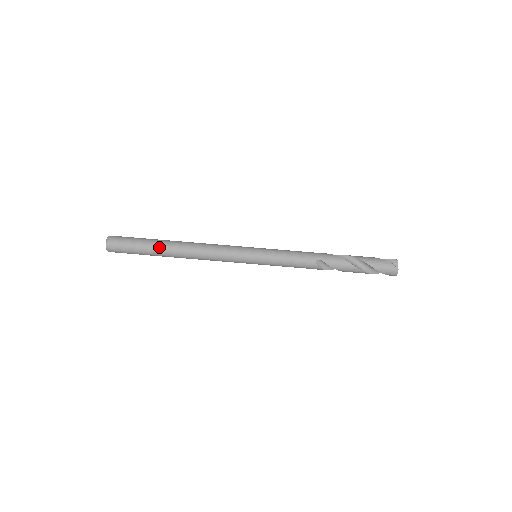
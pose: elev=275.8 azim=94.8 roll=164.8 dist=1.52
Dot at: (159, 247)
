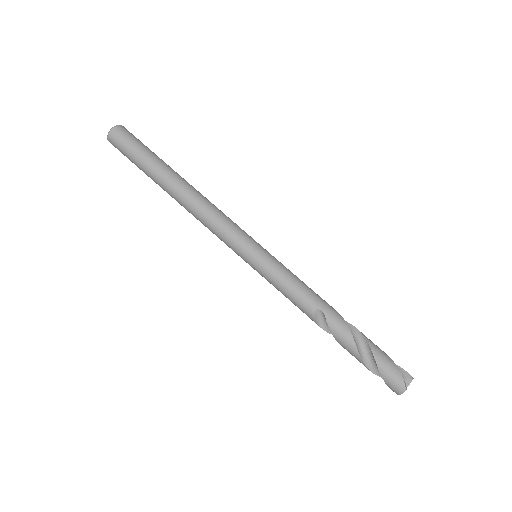
Dot at: (160, 172)
